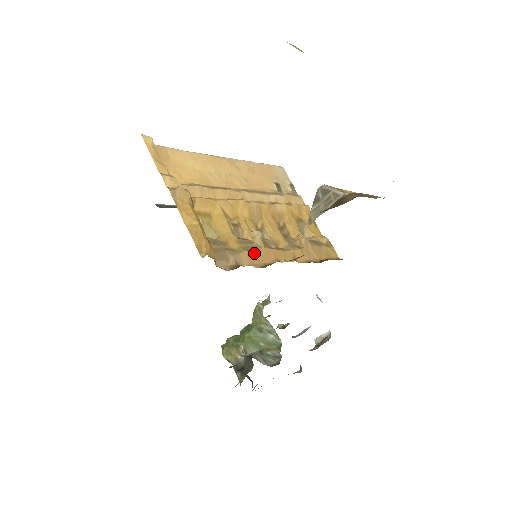
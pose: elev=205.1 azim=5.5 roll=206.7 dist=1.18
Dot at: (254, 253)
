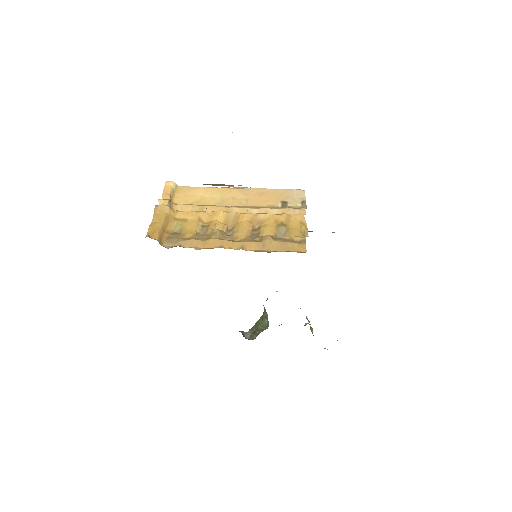
Dot at: (201, 241)
